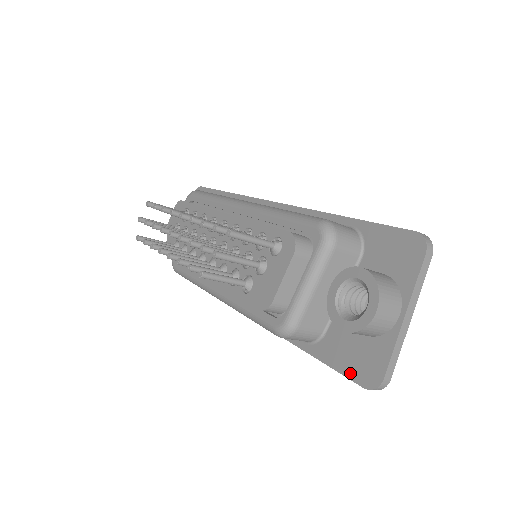
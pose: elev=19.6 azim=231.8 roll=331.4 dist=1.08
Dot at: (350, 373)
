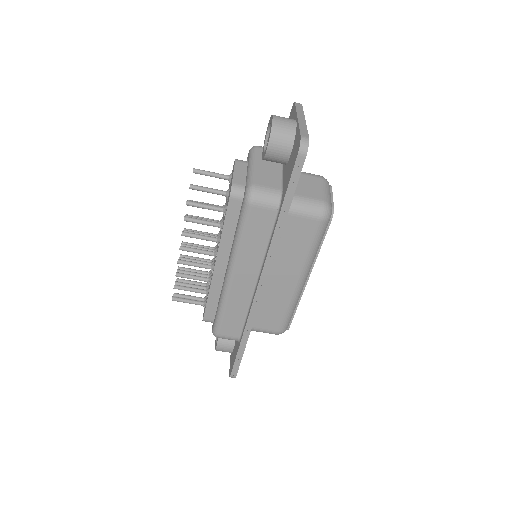
Dot at: (293, 166)
